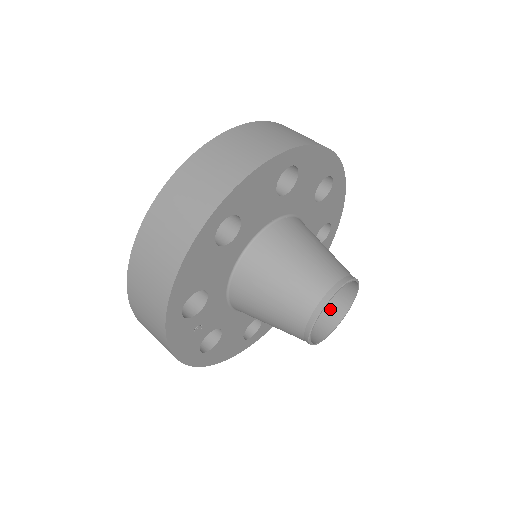
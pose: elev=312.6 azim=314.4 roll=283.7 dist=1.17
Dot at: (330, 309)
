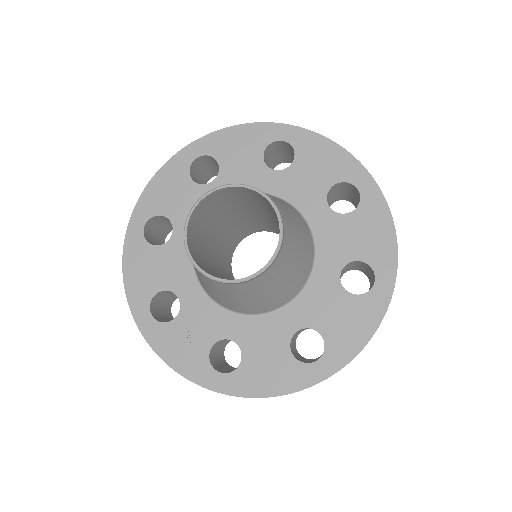
Dot at: occluded
